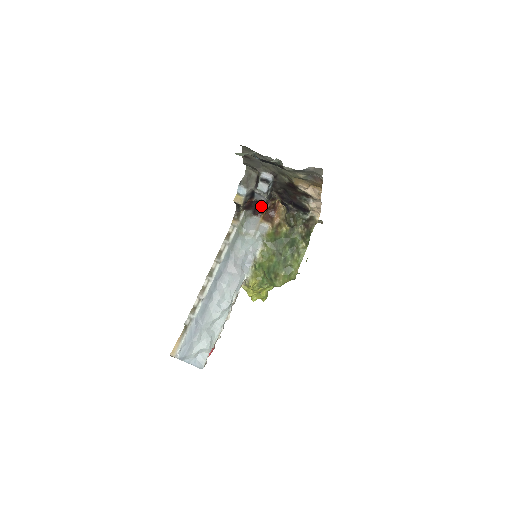
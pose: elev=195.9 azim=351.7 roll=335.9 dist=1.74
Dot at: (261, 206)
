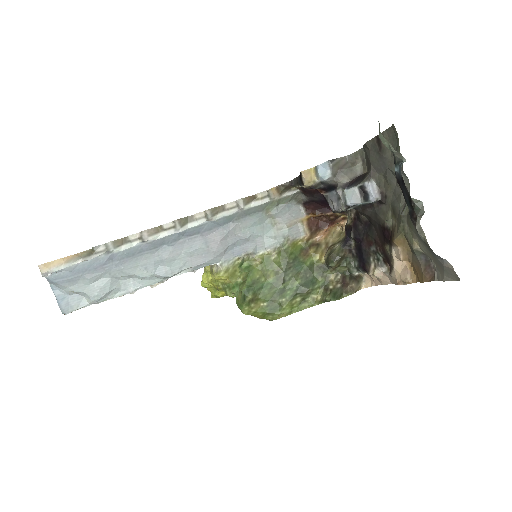
Dot at: (322, 205)
